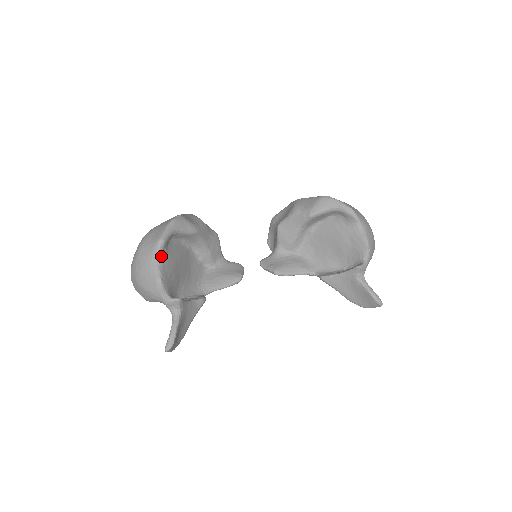
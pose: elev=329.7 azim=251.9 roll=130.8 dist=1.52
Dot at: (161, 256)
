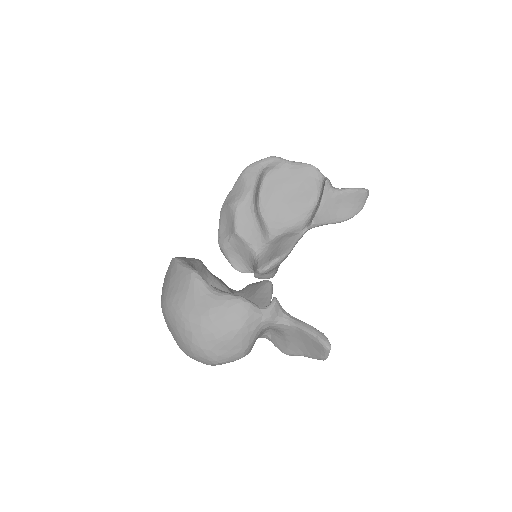
Dot at: (211, 286)
